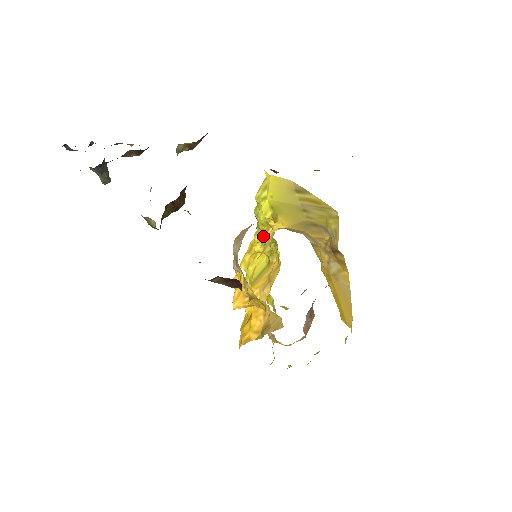
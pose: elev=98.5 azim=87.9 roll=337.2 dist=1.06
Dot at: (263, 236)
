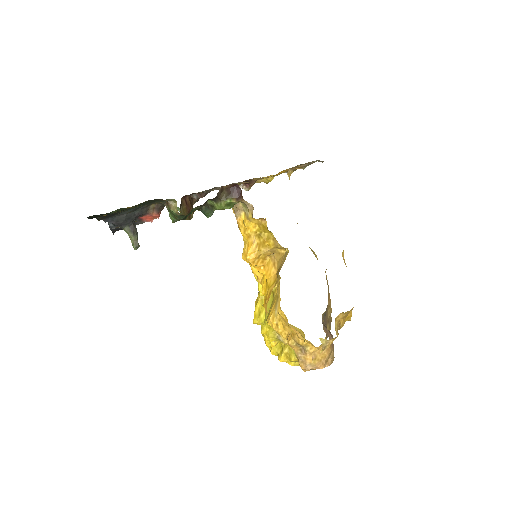
Dot at: occluded
